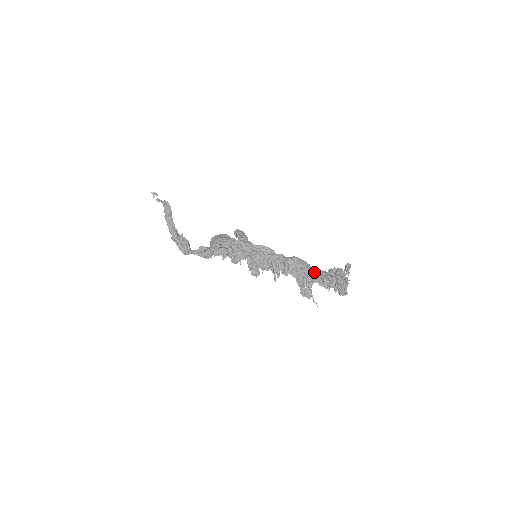
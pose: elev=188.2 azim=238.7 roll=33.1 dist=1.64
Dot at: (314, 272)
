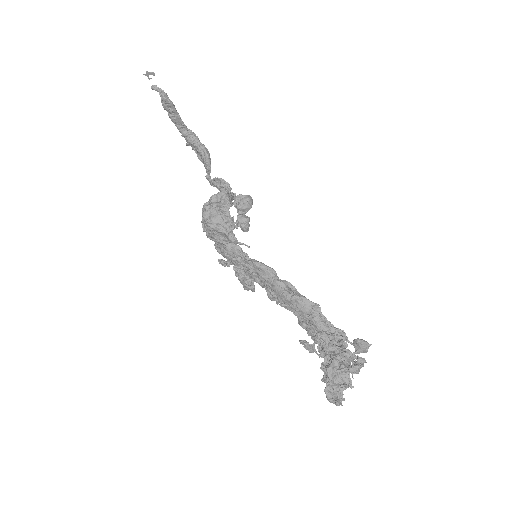
Dot at: (315, 335)
